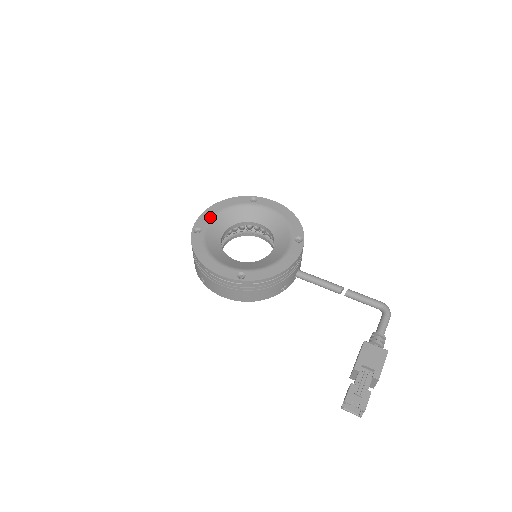
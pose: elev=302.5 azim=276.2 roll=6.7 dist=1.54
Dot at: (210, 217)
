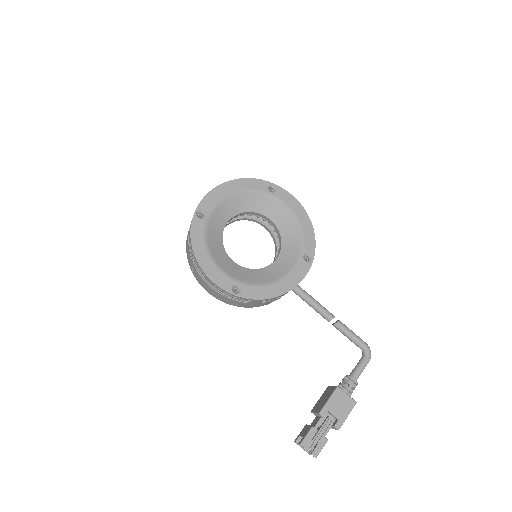
Dot at: (218, 199)
